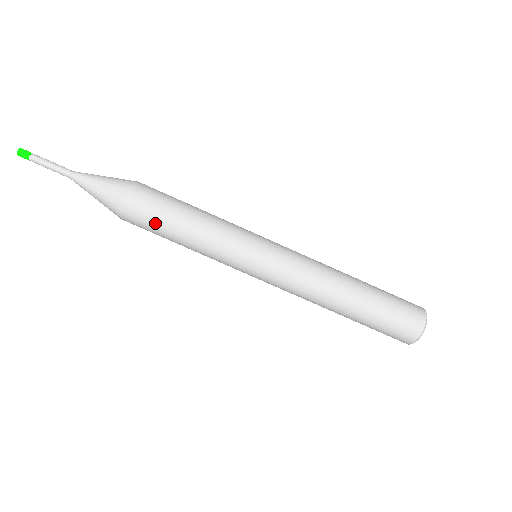
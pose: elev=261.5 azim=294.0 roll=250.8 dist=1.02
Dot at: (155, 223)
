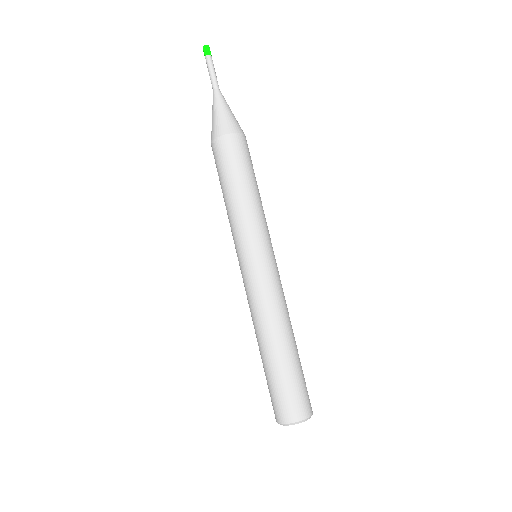
Dot at: (240, 163)
